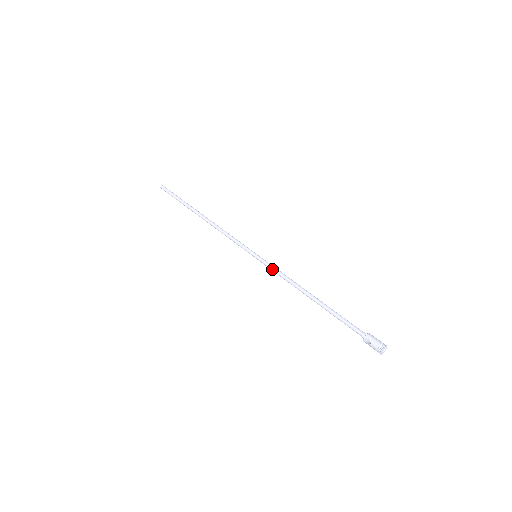
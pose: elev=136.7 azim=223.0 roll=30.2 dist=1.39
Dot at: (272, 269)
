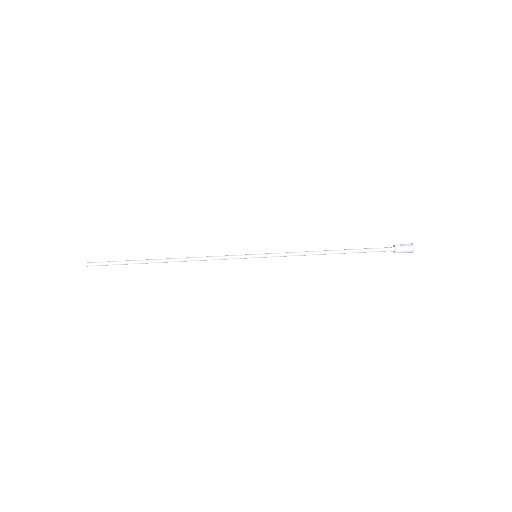
Dot at: occluded
